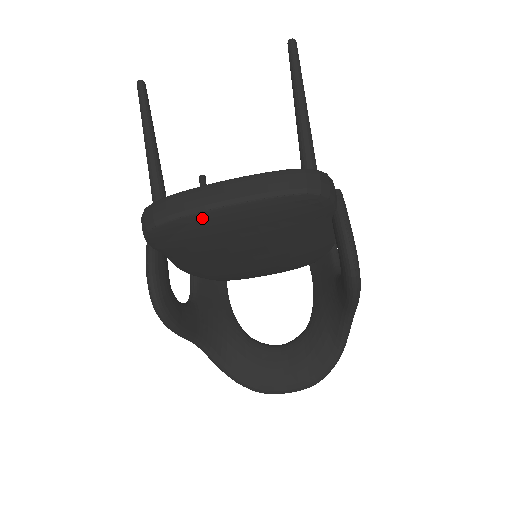
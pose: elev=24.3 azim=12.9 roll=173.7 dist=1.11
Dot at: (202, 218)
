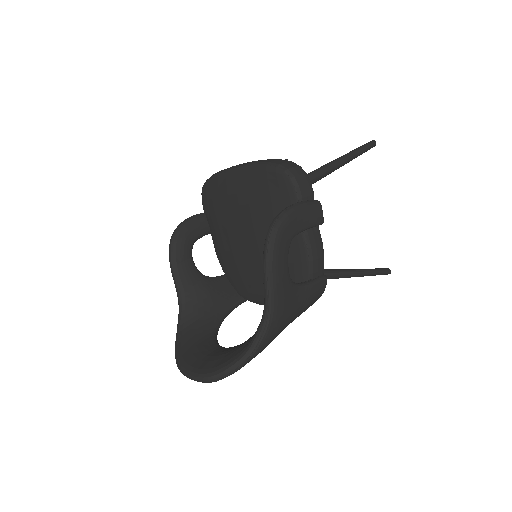
Dot at: (224, 176)
